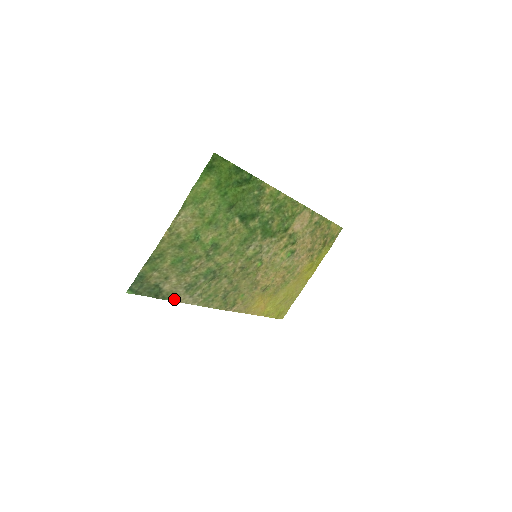
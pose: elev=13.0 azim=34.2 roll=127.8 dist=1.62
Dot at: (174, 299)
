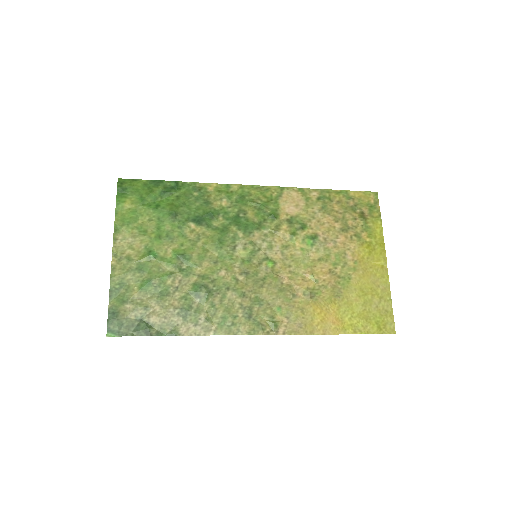
Dot at: (174, 333)
